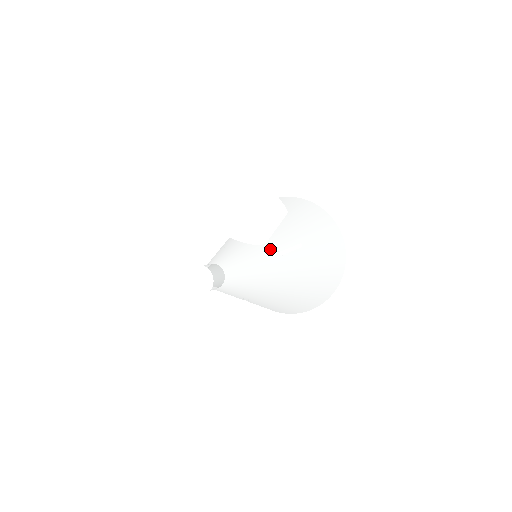
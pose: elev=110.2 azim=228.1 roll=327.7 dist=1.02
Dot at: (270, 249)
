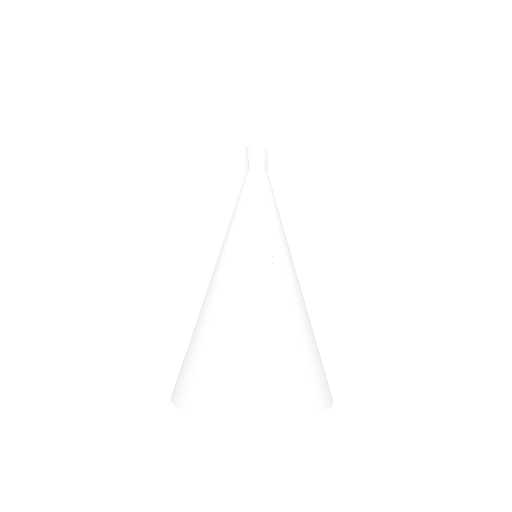
Dot at: occluded
